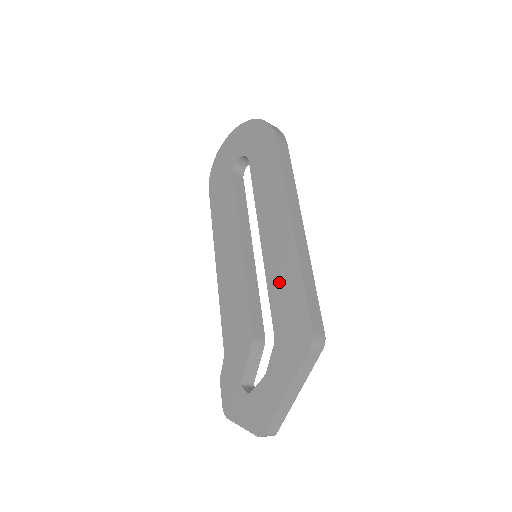
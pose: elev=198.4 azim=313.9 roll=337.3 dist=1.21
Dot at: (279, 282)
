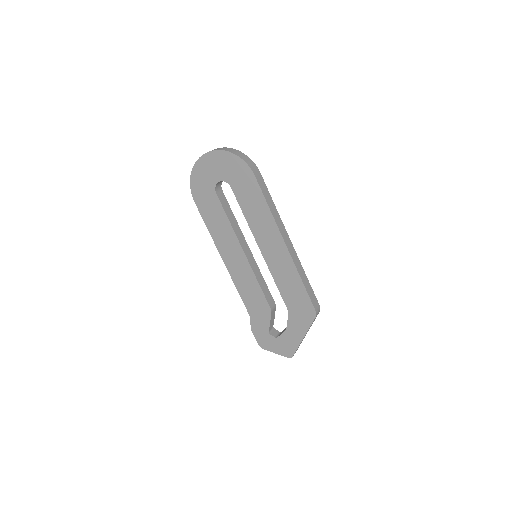
Dot at: (284, 280)
